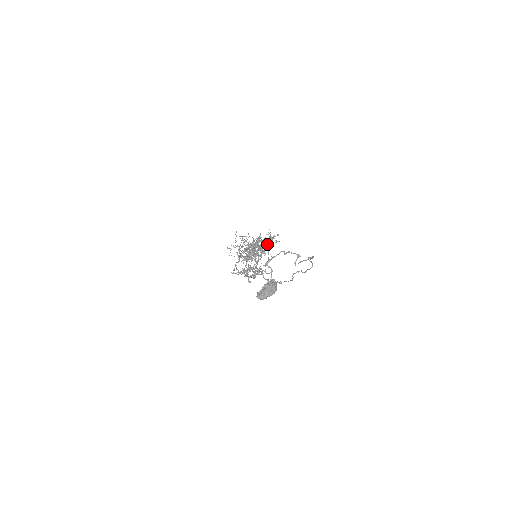
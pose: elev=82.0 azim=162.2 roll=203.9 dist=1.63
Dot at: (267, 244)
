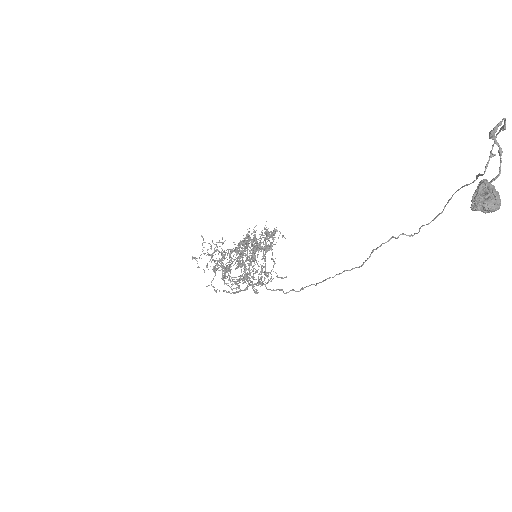
Dot at: (263, 244)
